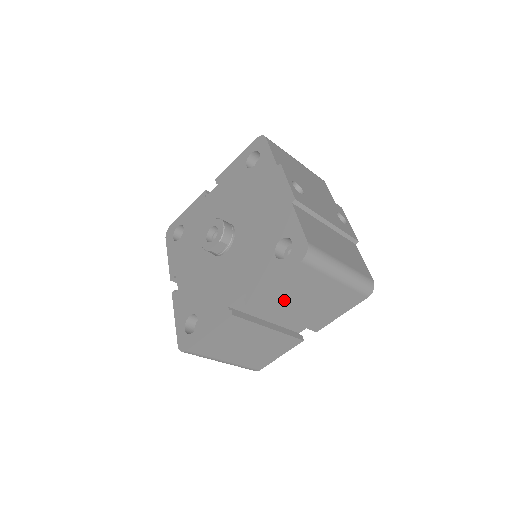
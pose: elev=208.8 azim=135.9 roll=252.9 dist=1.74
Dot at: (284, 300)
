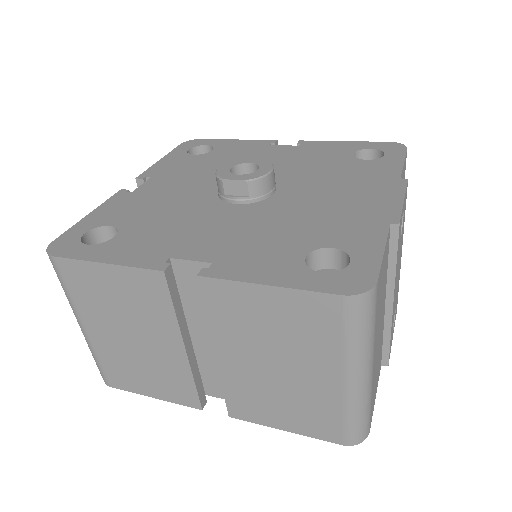
Dot at: (249, 328)
